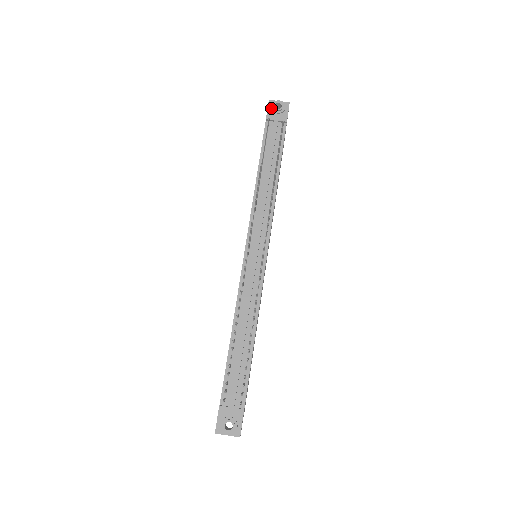
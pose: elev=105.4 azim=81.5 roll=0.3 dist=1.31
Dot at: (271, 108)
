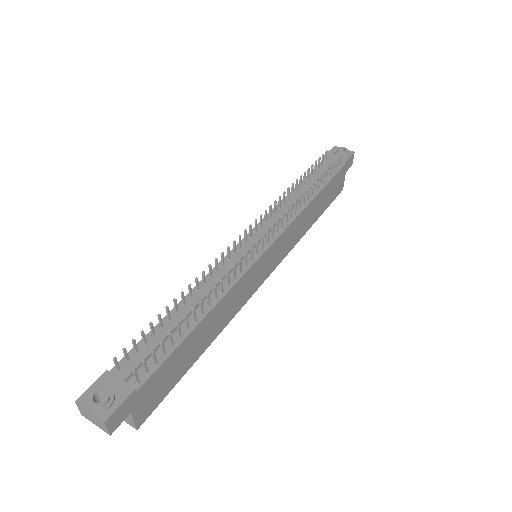
Dot at: (333, 150)
